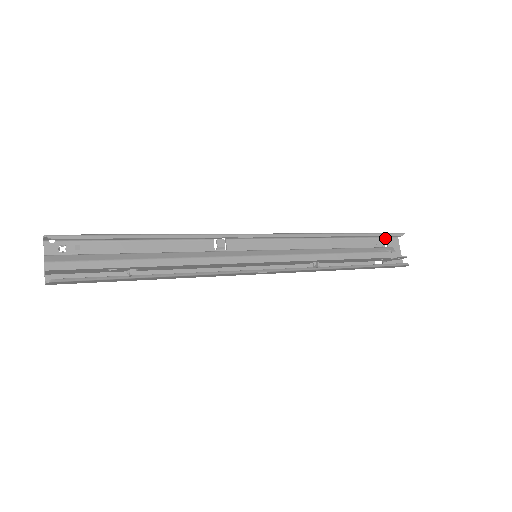
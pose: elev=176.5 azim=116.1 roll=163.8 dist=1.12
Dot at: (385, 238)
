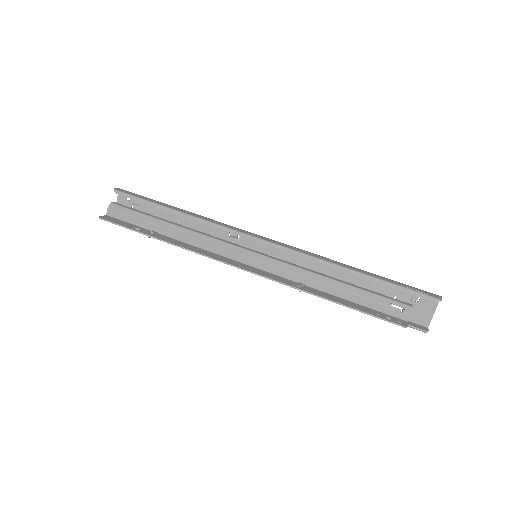
Dot at: occluded
